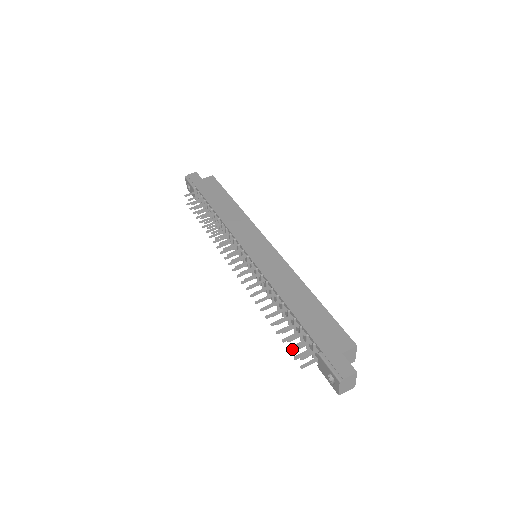
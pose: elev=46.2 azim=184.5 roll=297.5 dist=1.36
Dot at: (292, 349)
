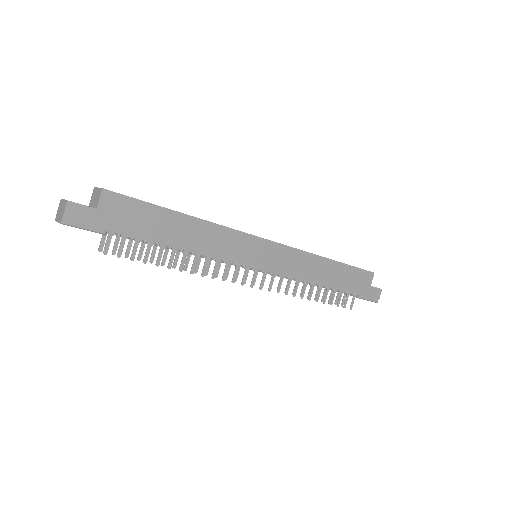
Dot at: occluded
